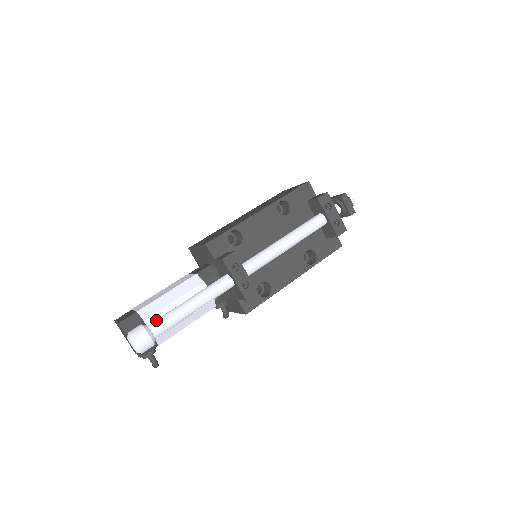
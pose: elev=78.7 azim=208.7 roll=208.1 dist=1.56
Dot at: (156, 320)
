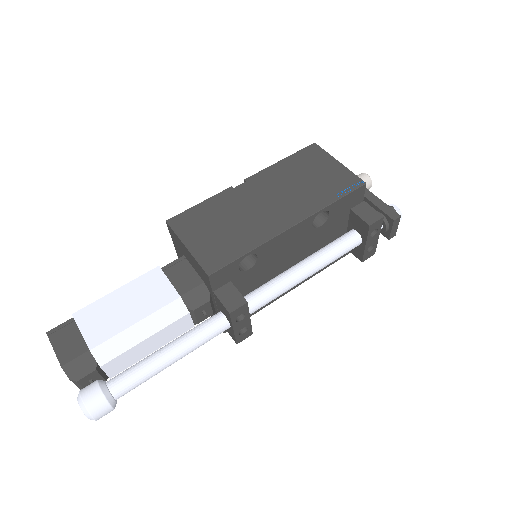
Dot at: (121, 380)
